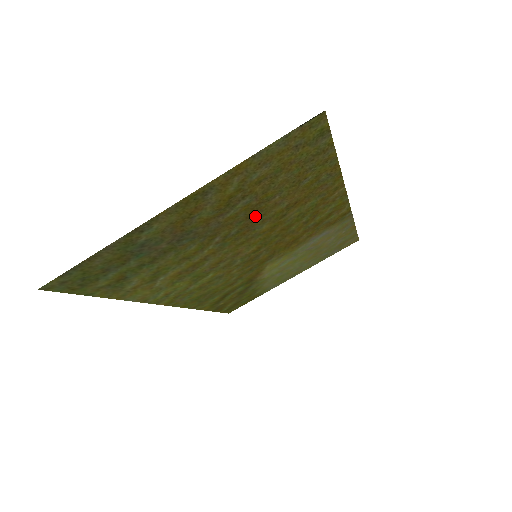
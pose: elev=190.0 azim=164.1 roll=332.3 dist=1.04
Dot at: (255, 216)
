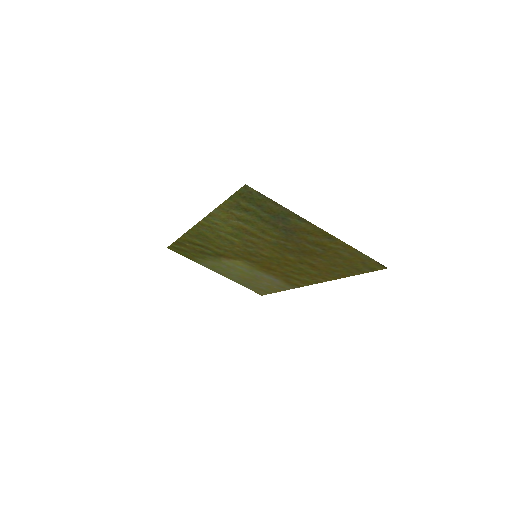
Dot at: (304, 253)
